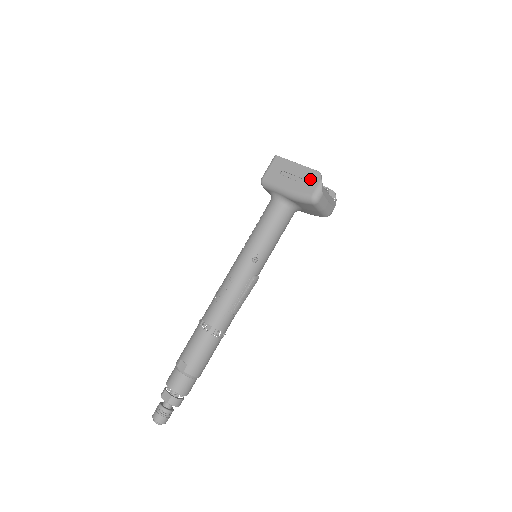
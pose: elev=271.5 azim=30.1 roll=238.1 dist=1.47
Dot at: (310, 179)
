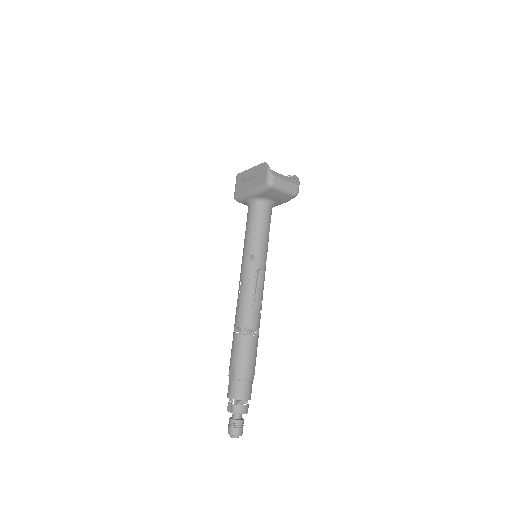
Dot at: (261, 172)
